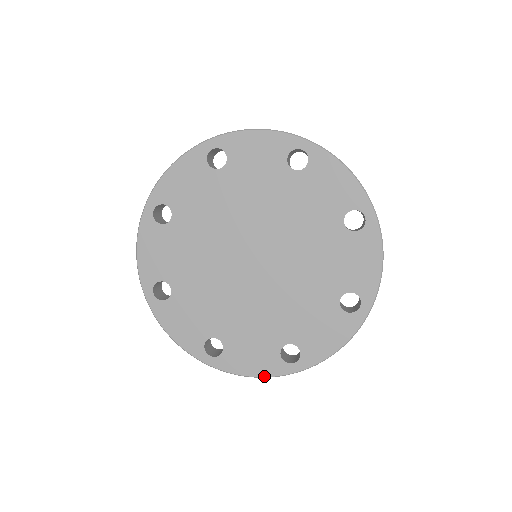
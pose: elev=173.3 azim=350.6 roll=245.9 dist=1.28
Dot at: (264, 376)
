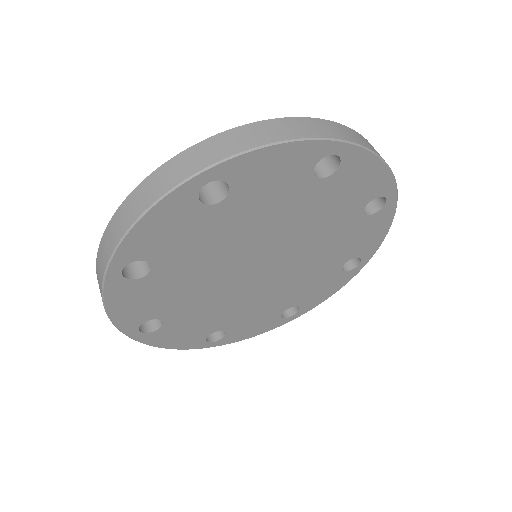
Dot at: occluded
